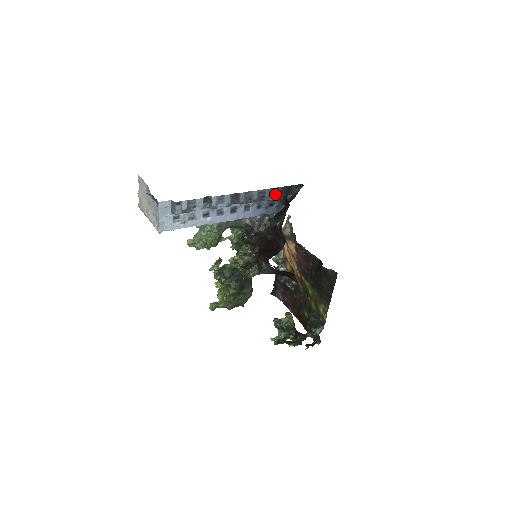
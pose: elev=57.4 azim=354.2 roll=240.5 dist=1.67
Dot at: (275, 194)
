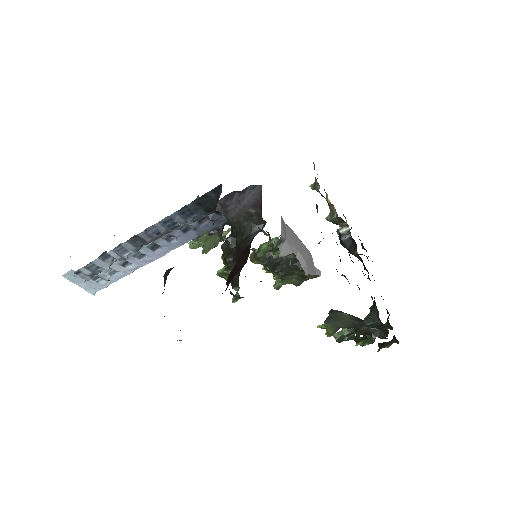
Dot at: (189, 214)
